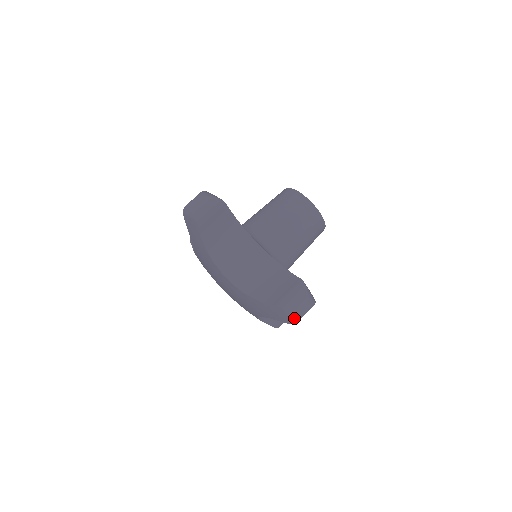
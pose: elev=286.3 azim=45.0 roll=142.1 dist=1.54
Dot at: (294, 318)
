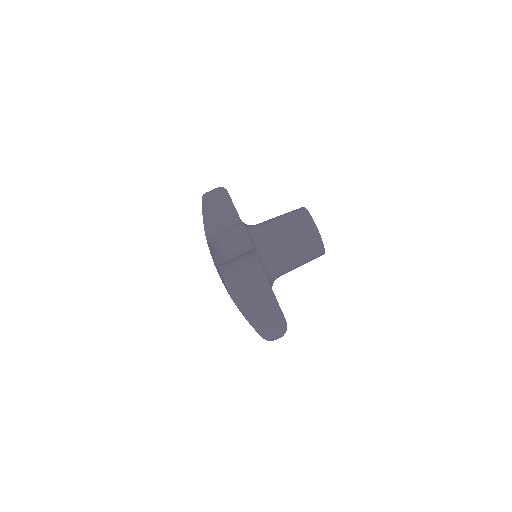
Dot at: occluded
